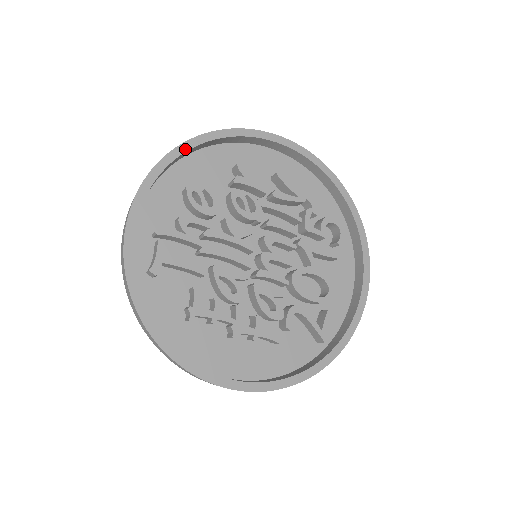
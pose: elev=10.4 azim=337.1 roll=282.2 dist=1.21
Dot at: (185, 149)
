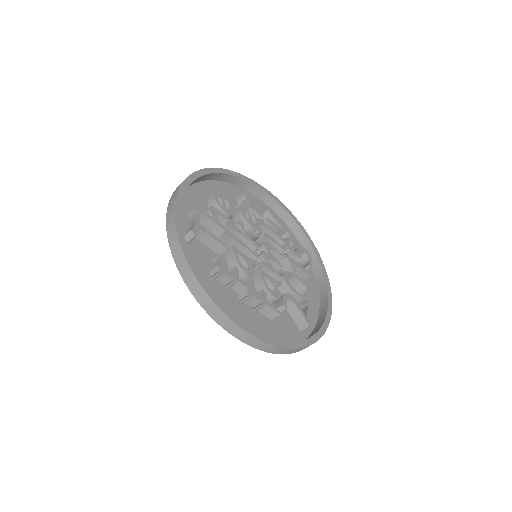
Dot at: (212, 171)
